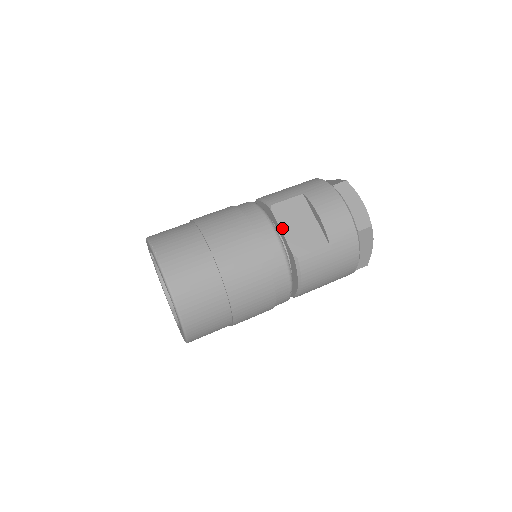
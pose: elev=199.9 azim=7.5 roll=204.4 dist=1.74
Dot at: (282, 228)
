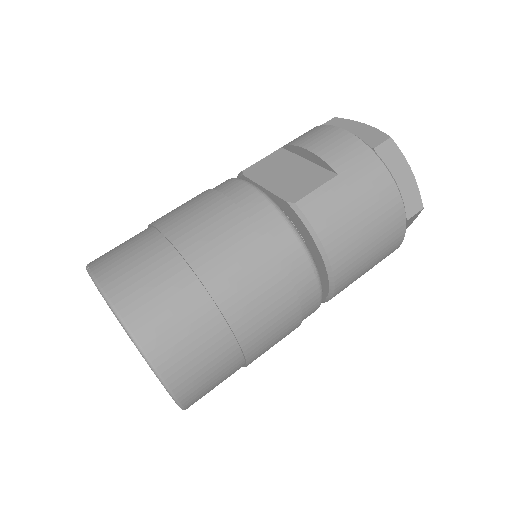
Dot at: (263, 184)
